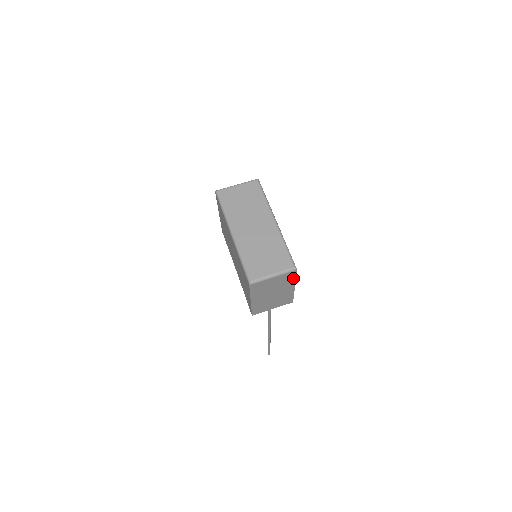
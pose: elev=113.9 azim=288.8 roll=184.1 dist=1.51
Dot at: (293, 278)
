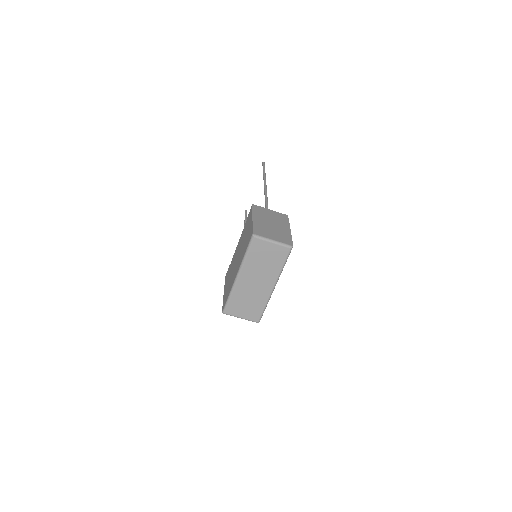
Dot at: occluded
